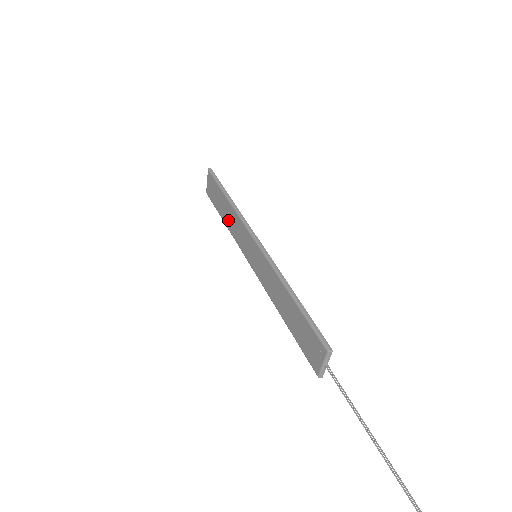
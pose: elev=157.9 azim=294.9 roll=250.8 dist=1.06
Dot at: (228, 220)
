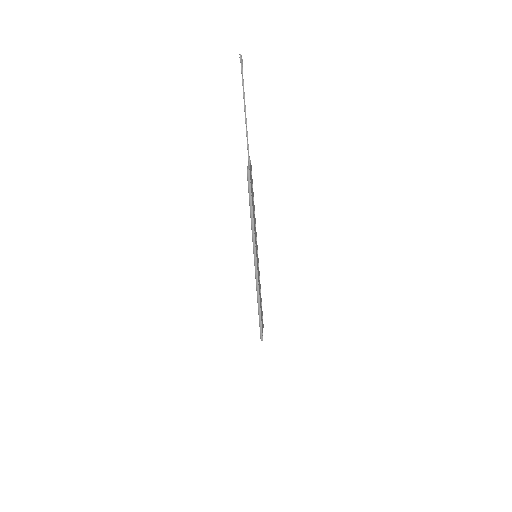
Dot at: occluded
